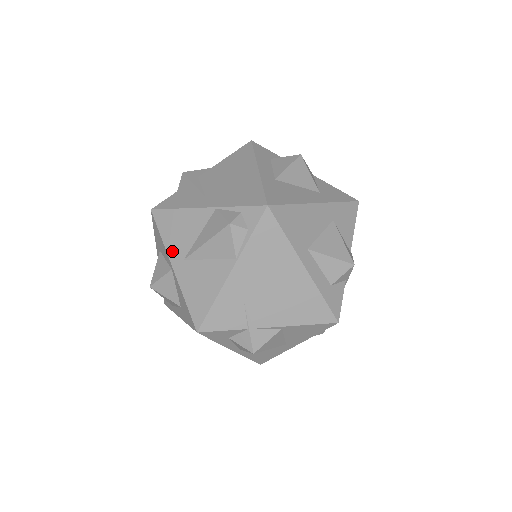
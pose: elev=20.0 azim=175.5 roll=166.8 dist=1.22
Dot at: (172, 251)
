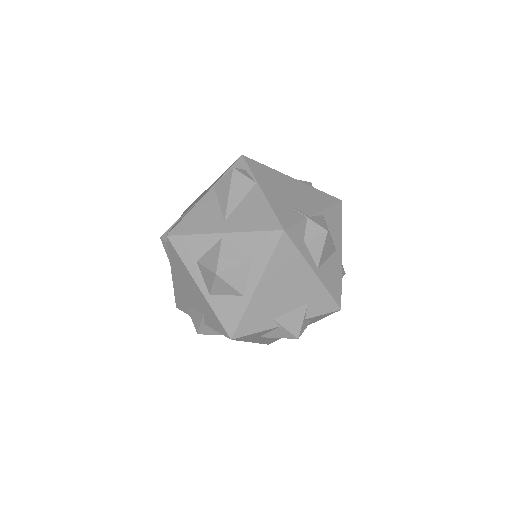
Dot at: (210, 229)
